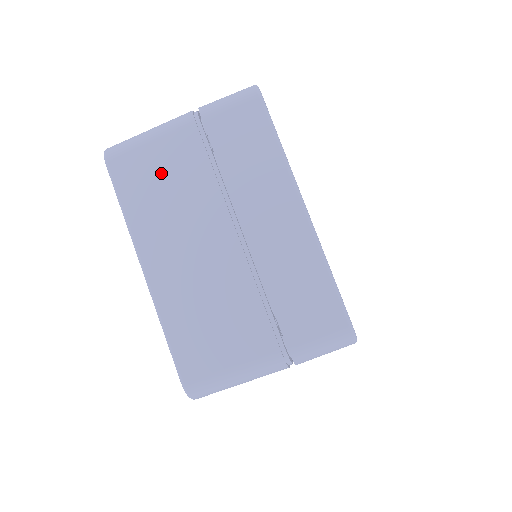
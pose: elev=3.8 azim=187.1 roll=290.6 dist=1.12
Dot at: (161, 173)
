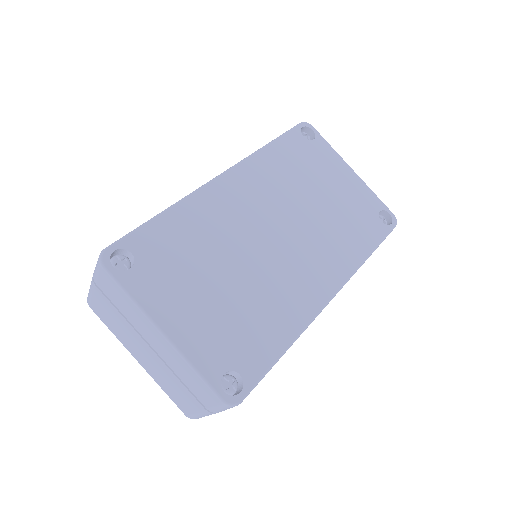
Dot at: (107, 314)
